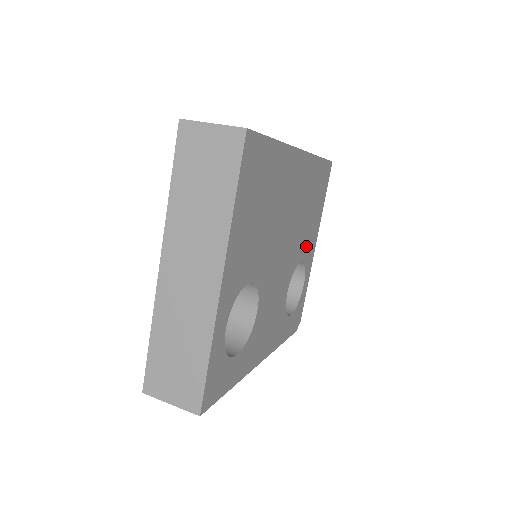
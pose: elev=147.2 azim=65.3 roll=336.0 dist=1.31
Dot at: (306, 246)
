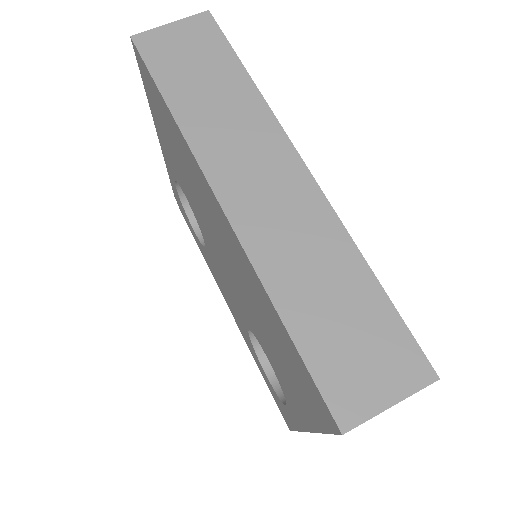
Dot at: occluded
